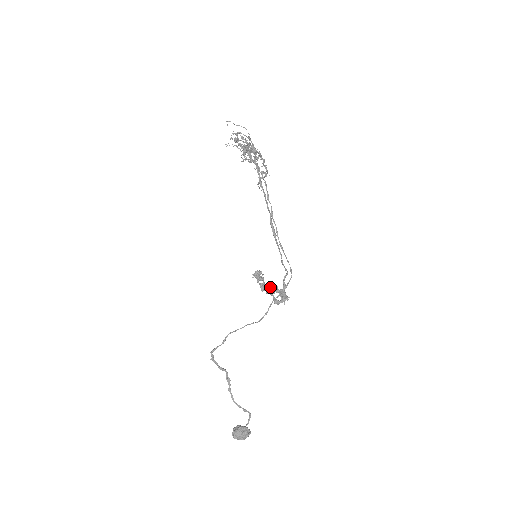
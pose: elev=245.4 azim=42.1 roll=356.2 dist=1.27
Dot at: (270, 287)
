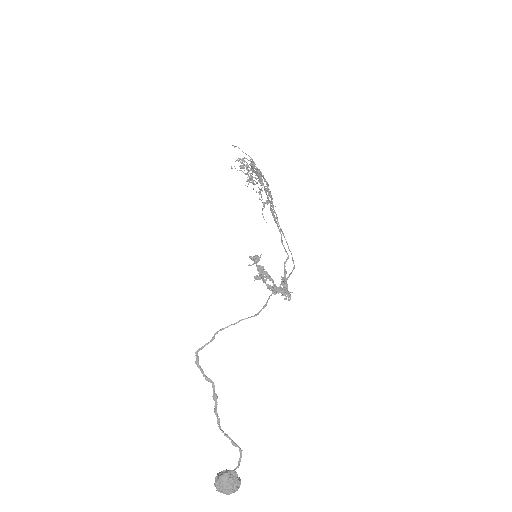
Dot at: (271, 288)
